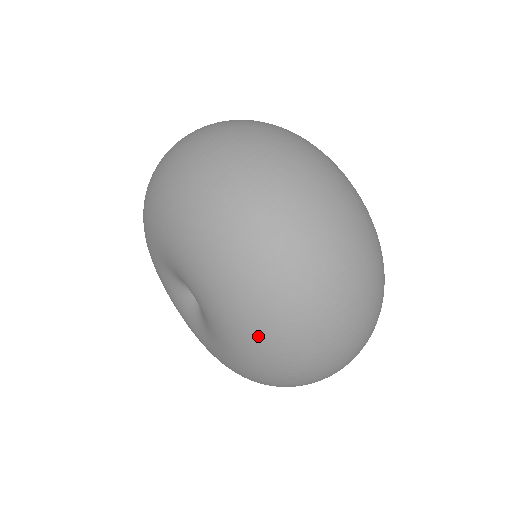
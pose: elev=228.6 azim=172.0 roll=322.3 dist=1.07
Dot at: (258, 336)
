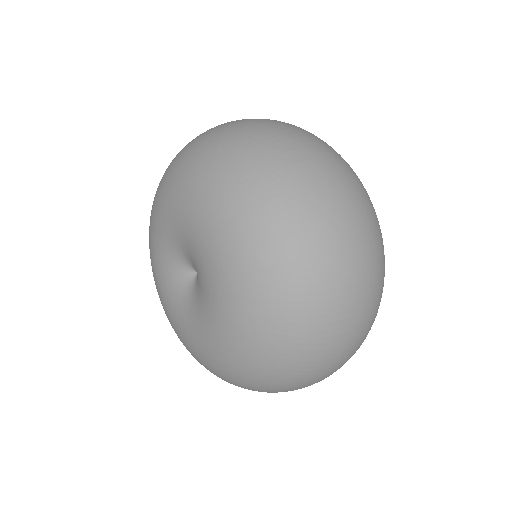
Dot at: (254, 359)
